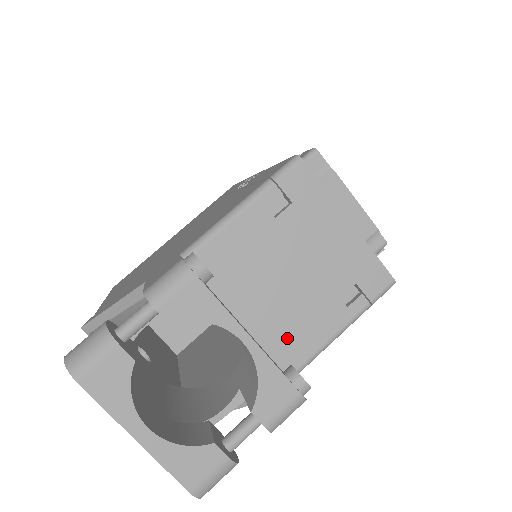
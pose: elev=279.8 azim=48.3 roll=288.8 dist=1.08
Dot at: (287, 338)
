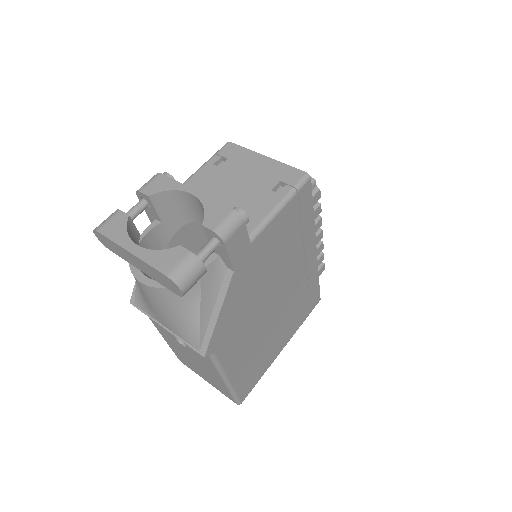
Dot at: occluded
